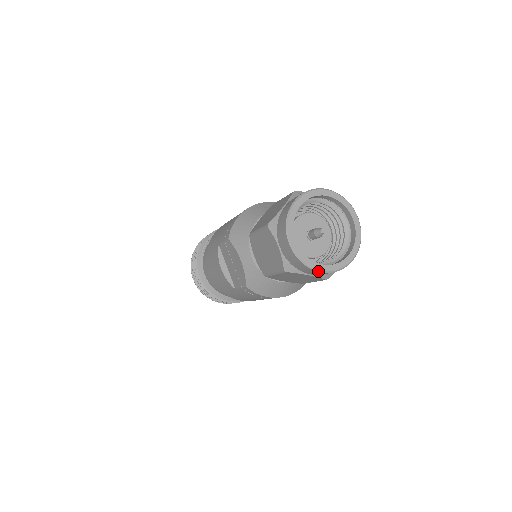
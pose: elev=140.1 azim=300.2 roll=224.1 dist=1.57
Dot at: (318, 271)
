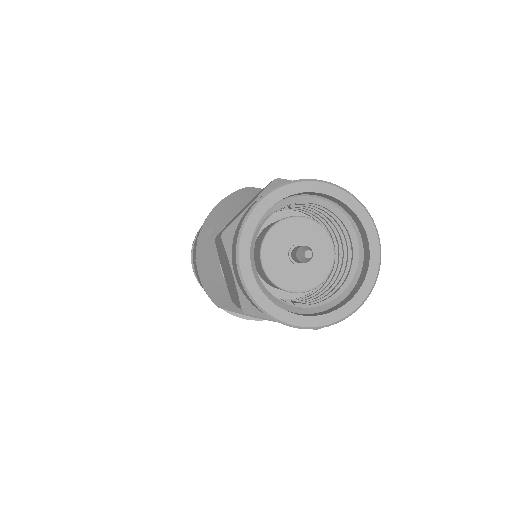
Dot at: (358, 308)
